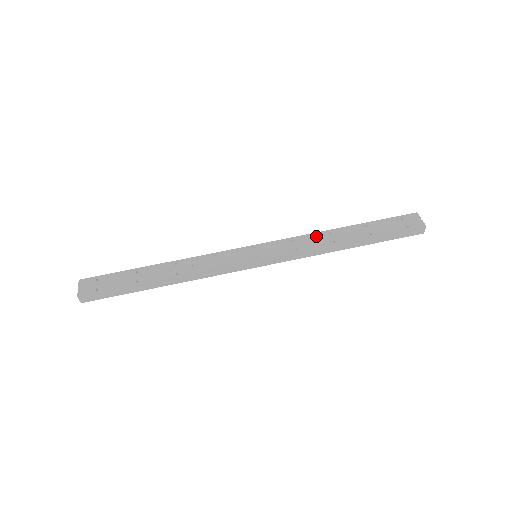
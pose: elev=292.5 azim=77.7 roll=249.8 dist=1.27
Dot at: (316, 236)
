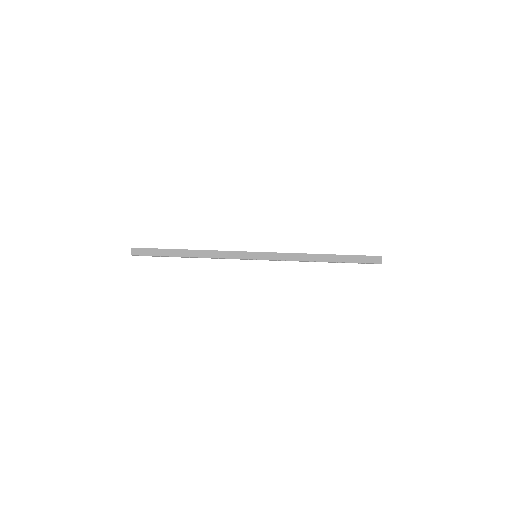
Dot at: occluded
